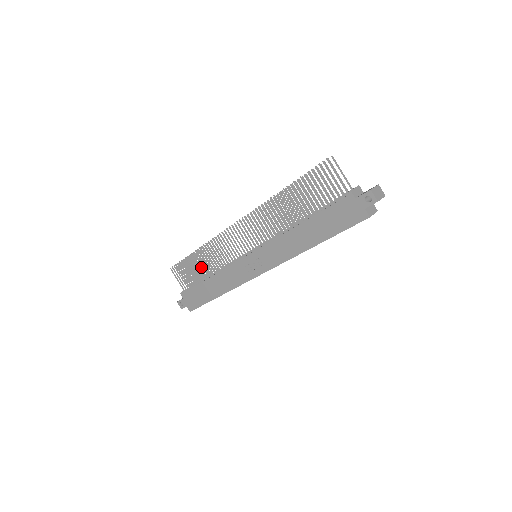
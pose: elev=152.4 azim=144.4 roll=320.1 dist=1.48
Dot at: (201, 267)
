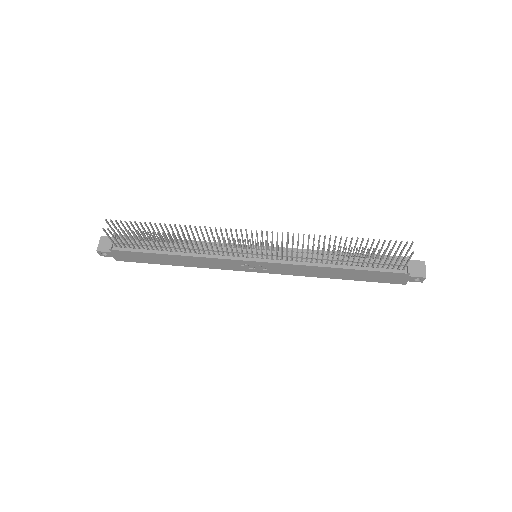
Dot at: occluded
